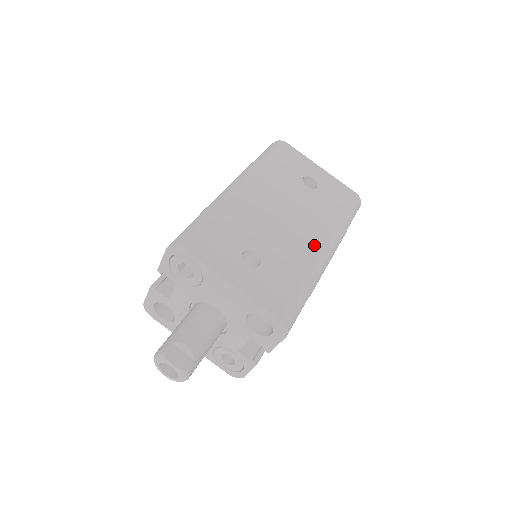
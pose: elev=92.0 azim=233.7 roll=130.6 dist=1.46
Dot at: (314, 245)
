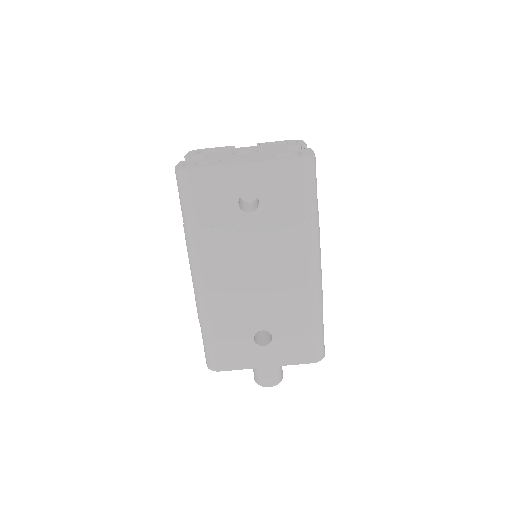
Dot at: (299, 279)
